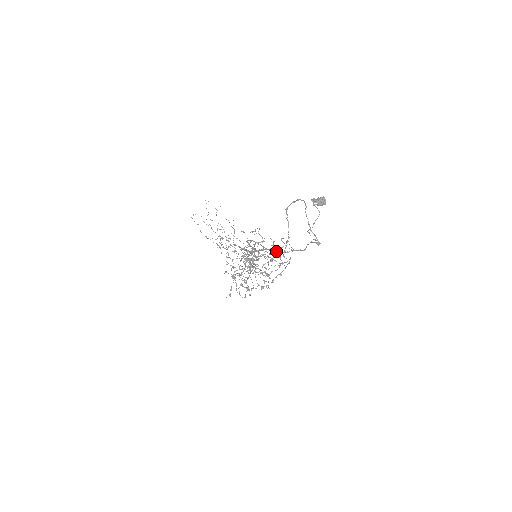
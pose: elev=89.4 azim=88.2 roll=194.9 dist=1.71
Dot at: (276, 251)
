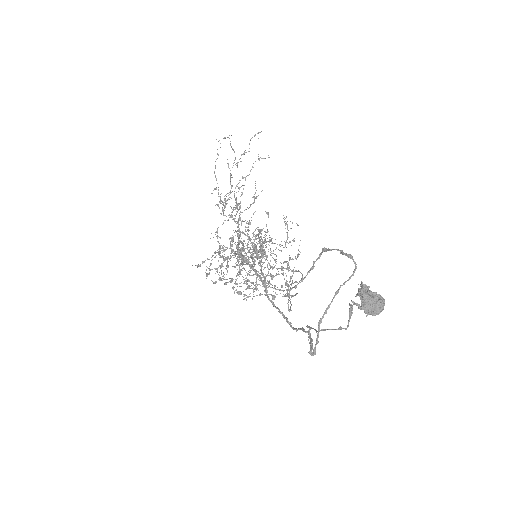
Dot at: (288, 270)
